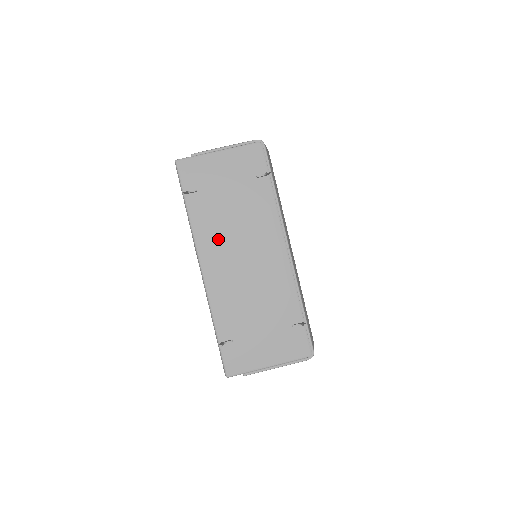
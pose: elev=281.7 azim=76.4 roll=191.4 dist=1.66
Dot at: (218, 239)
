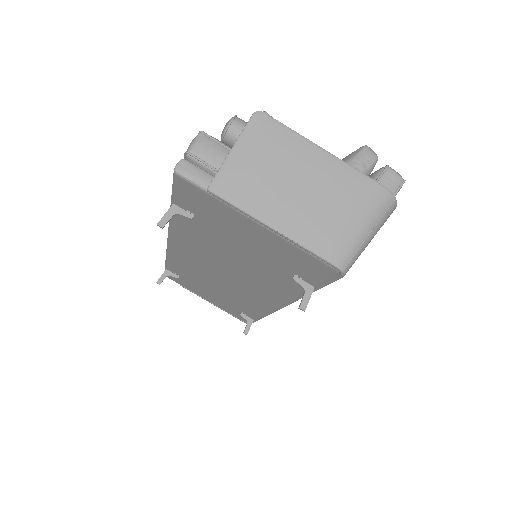
Dot at: (200, 250)
